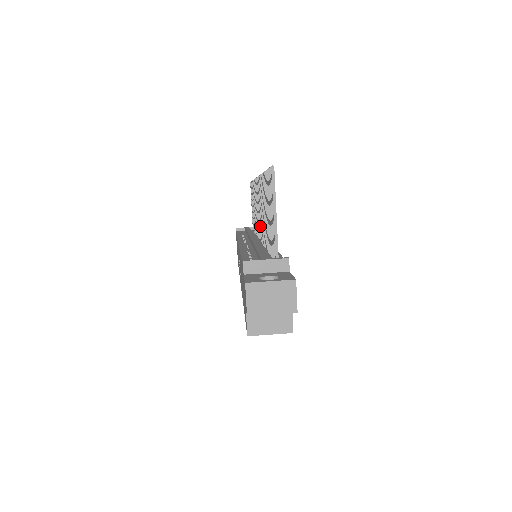
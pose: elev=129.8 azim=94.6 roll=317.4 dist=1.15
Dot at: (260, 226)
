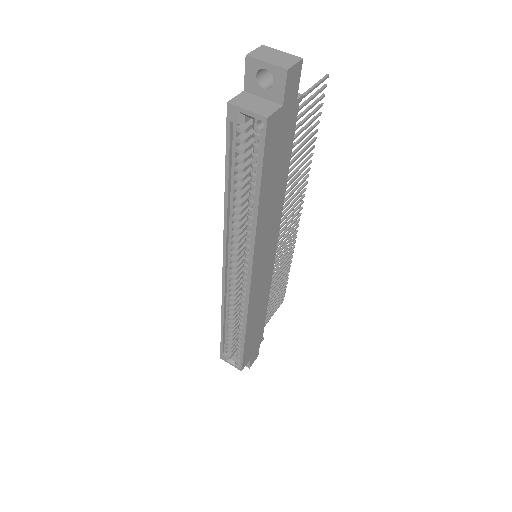
Dot at: occluded
